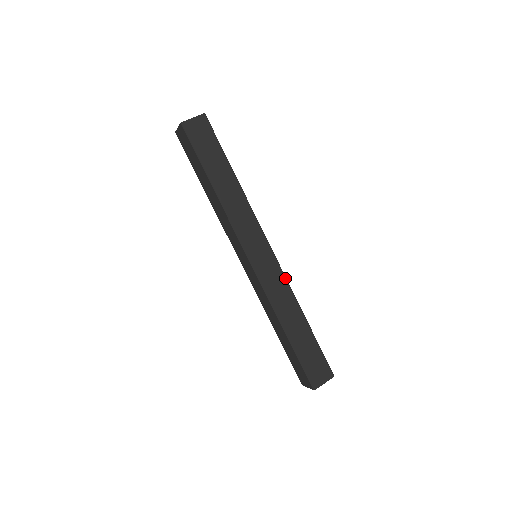
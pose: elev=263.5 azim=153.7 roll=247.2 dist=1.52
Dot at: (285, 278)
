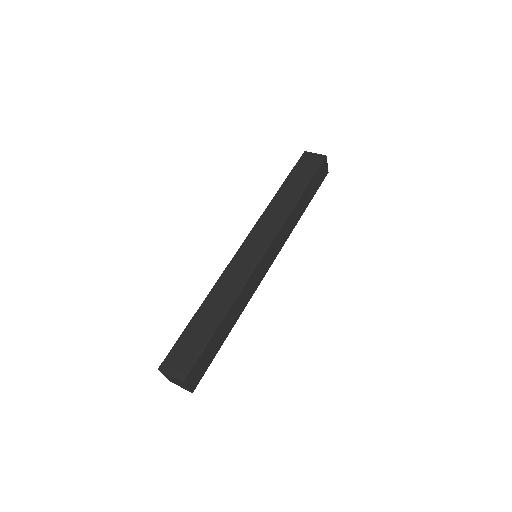
Dot at: occluded
